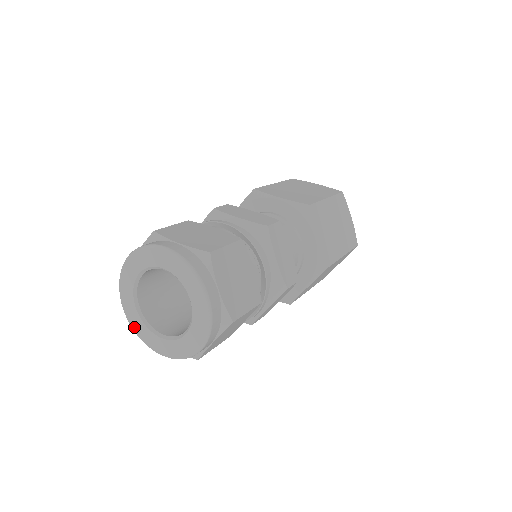
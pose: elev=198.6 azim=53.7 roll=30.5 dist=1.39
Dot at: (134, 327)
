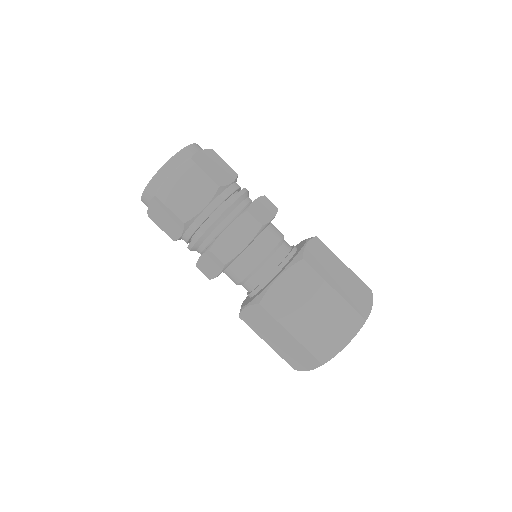
Dot at: occluded
